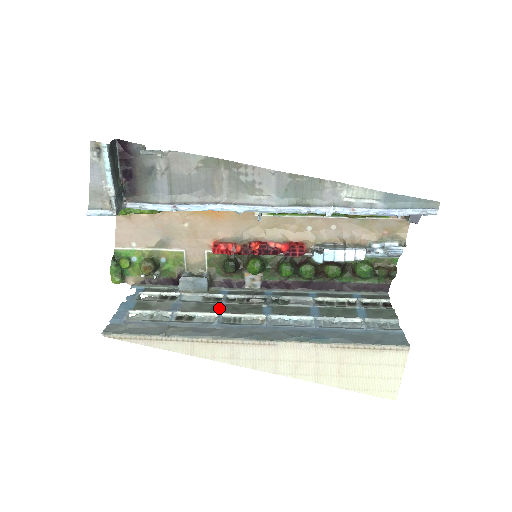
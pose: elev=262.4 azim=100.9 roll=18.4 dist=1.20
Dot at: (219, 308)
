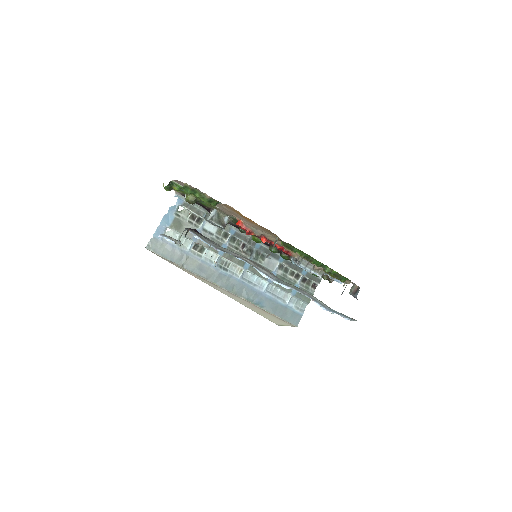
Dot at: occluded
